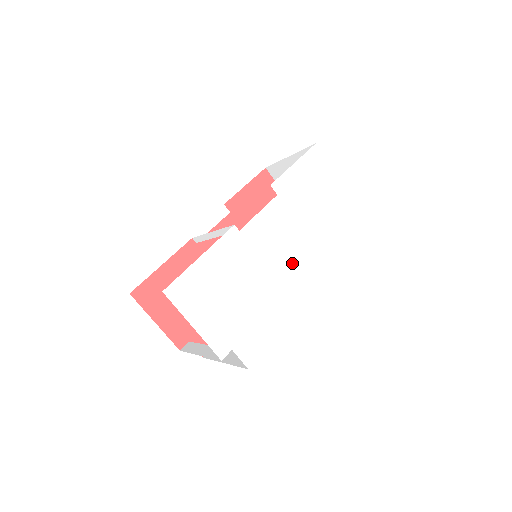
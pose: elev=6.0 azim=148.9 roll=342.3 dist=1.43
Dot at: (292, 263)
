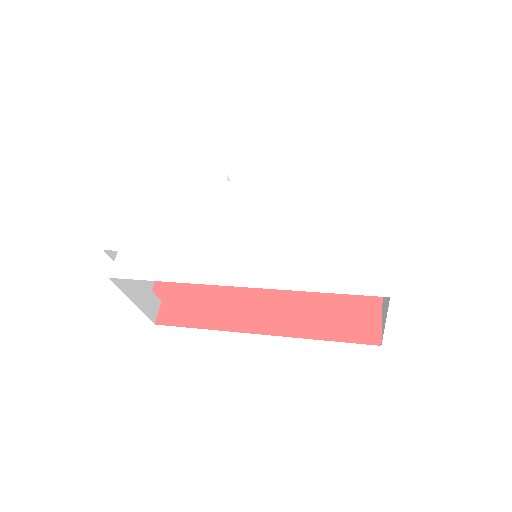
Dot at: (243, 242)
